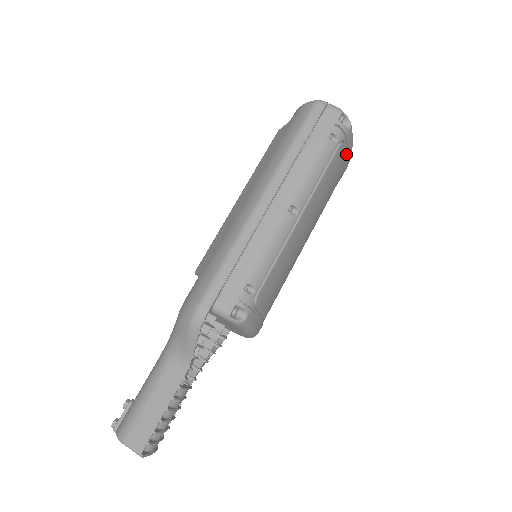
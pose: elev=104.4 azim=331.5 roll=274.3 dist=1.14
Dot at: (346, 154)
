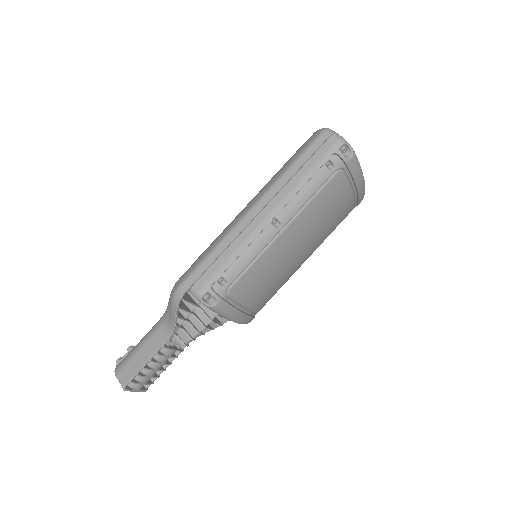
Dot at: (351, 180)
